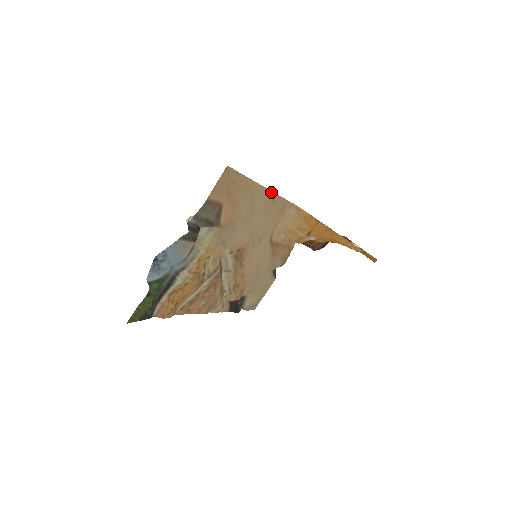
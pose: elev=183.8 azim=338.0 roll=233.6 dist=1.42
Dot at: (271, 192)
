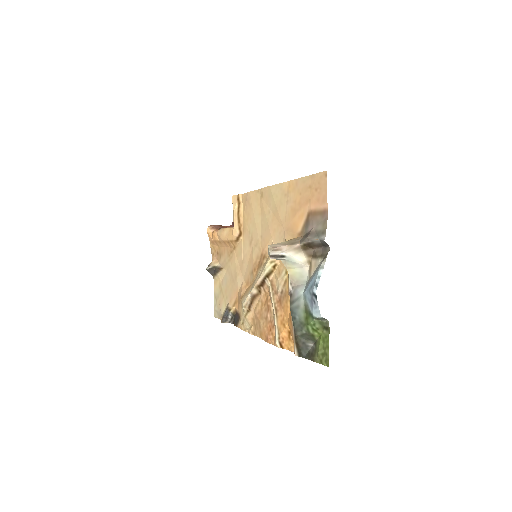
Dot at: (266, 188)
